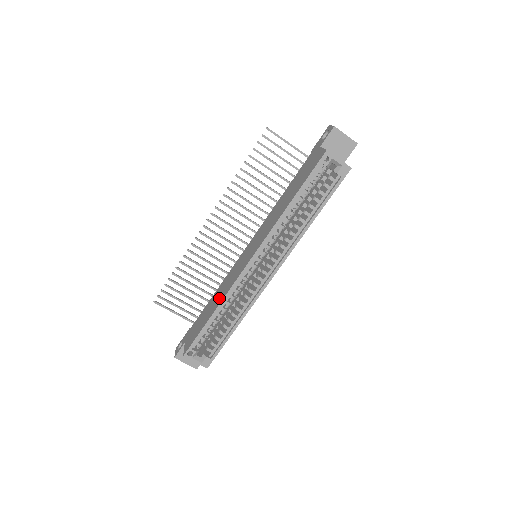
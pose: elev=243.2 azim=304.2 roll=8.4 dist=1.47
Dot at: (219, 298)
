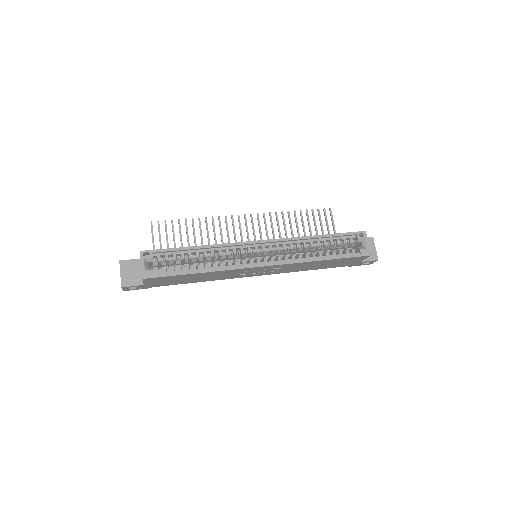
Dot at: occluded
